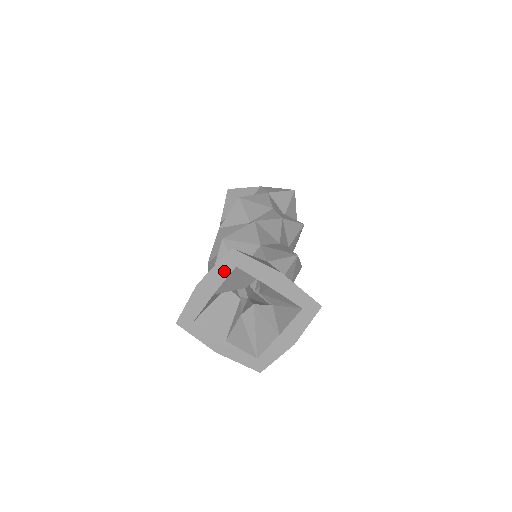
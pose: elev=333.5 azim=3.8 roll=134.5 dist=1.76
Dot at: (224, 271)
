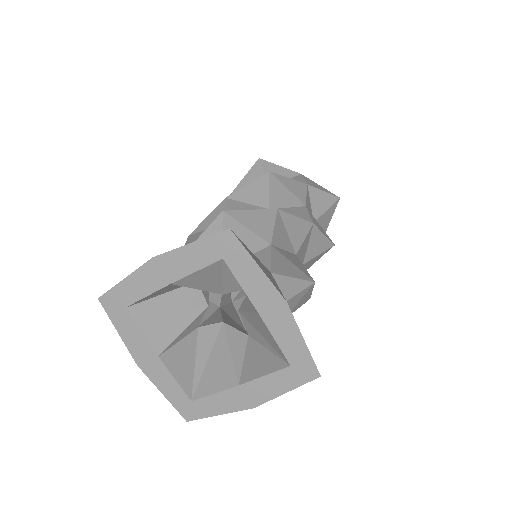
Dot at: (202, 257)
